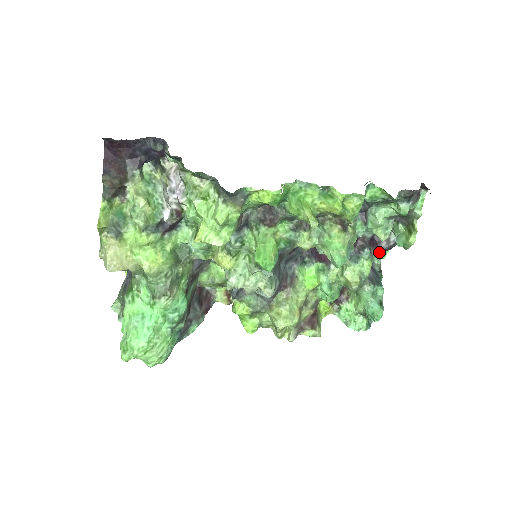
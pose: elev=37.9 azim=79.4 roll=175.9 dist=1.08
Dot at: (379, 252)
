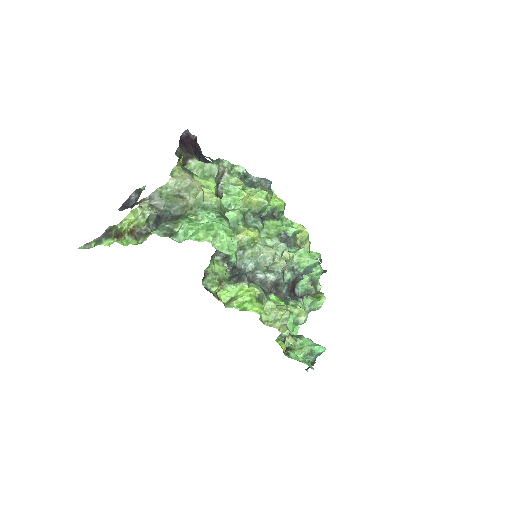
Dot at: occluded
